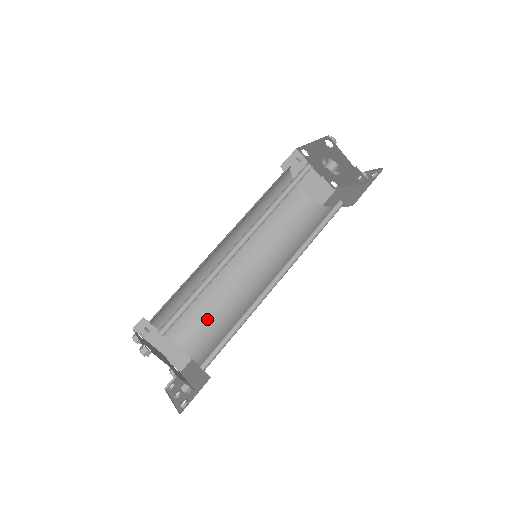
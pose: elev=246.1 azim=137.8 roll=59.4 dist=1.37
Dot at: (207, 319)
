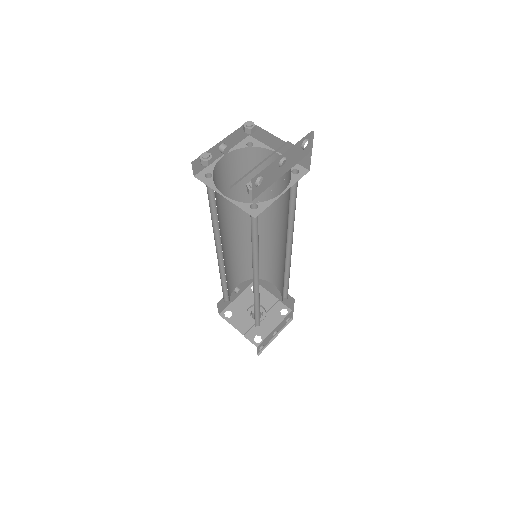
Dot at: occluded
